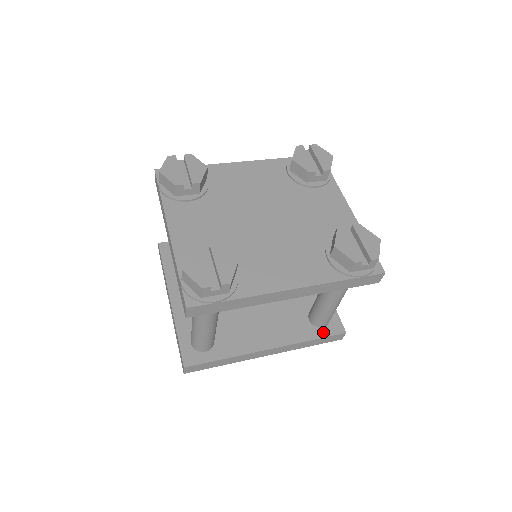
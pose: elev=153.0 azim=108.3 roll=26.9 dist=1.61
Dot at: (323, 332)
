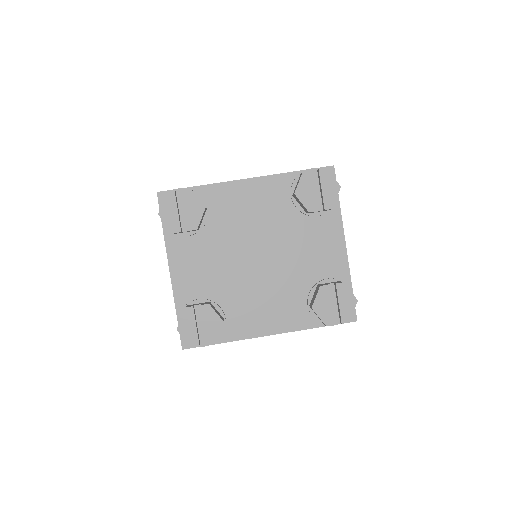
Dot at: occluded
